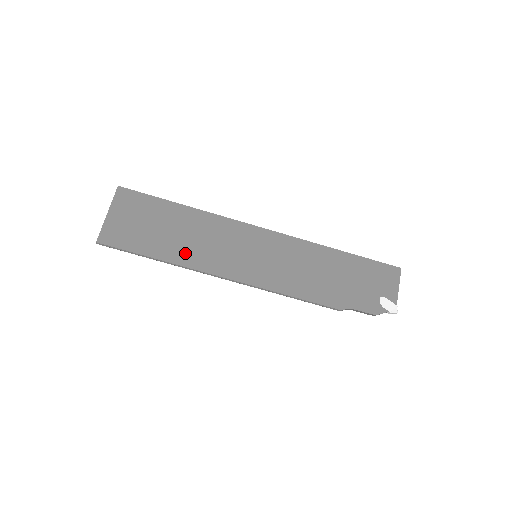
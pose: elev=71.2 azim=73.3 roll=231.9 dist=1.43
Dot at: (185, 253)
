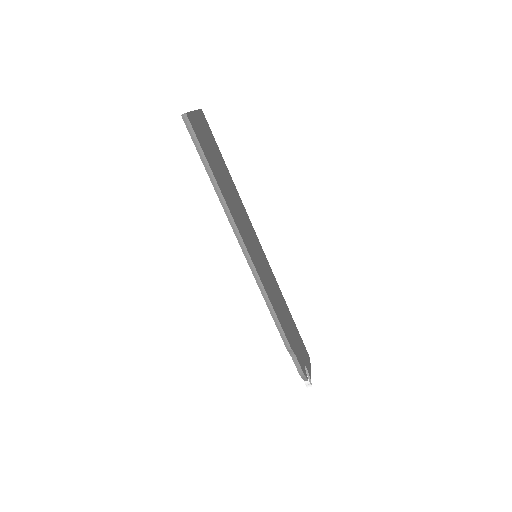
Dot at: (228, 198)
